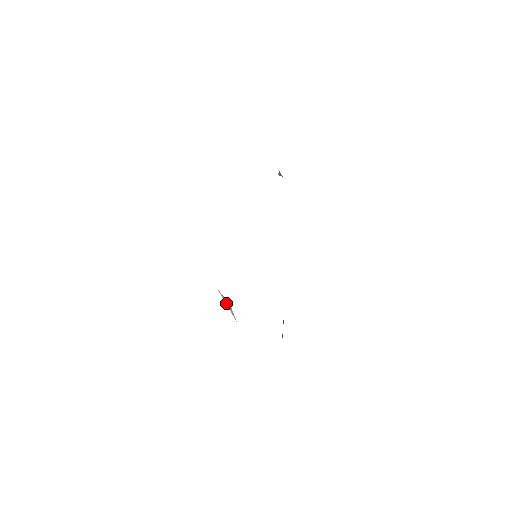
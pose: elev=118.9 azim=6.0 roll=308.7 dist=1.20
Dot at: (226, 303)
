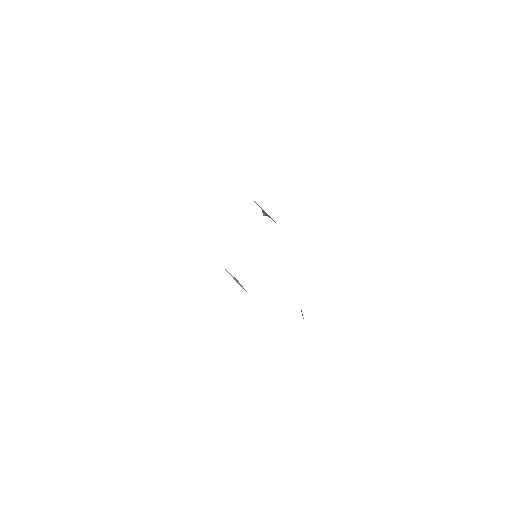
Dot at: (233, 278)
